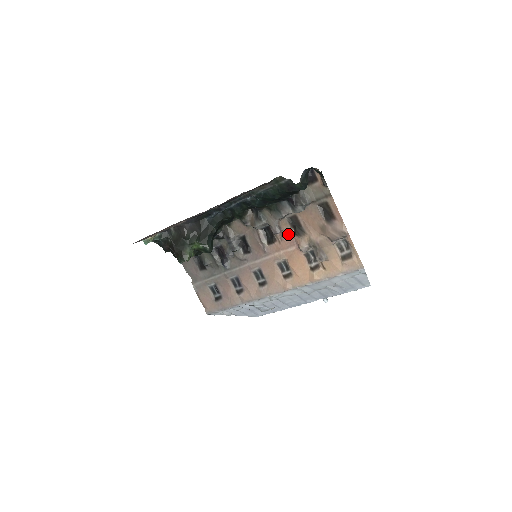
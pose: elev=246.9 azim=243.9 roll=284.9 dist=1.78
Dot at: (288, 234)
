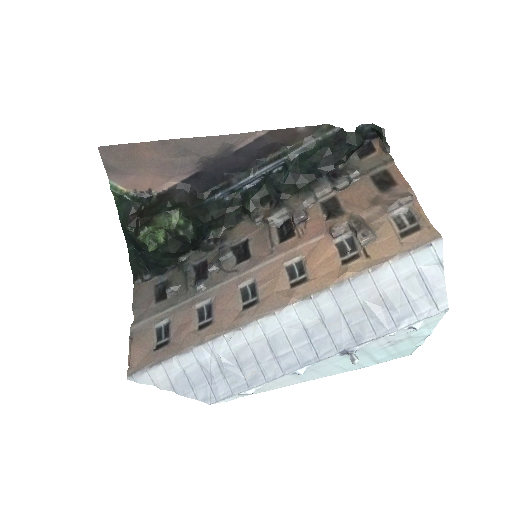
Dot at: (316, 222)
